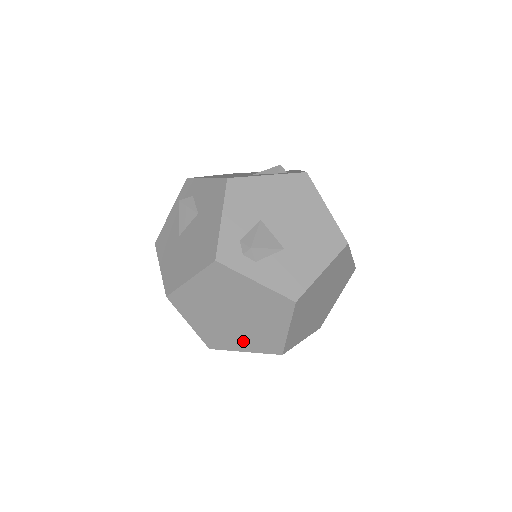
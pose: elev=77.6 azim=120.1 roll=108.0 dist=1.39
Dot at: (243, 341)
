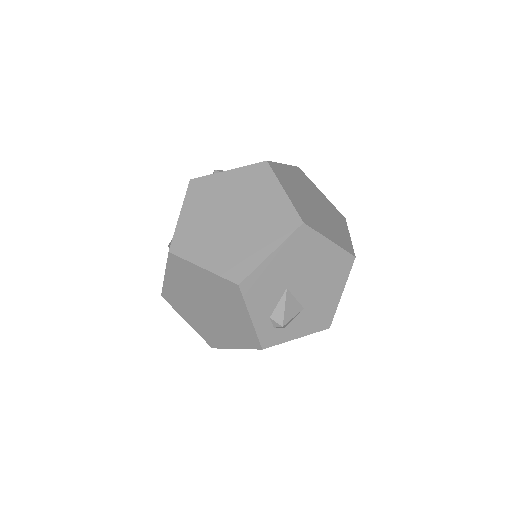
Dot at: (260, 241)
